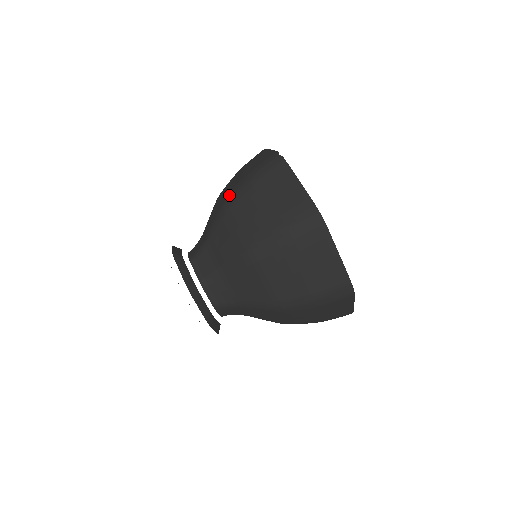
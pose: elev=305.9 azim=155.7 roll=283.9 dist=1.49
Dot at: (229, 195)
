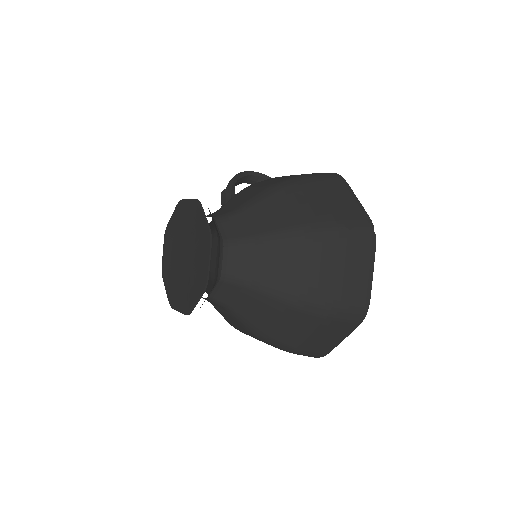
Dot at: (310, 224)
